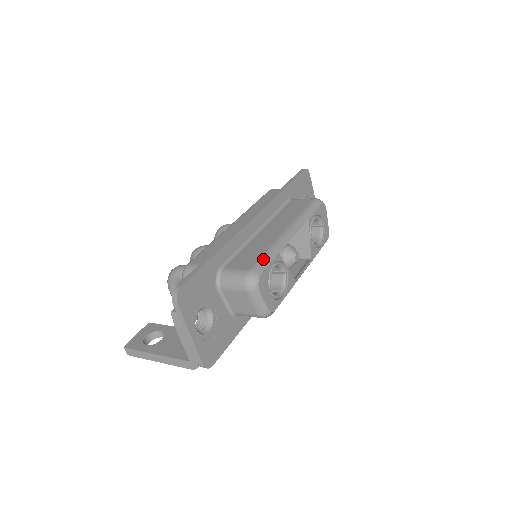
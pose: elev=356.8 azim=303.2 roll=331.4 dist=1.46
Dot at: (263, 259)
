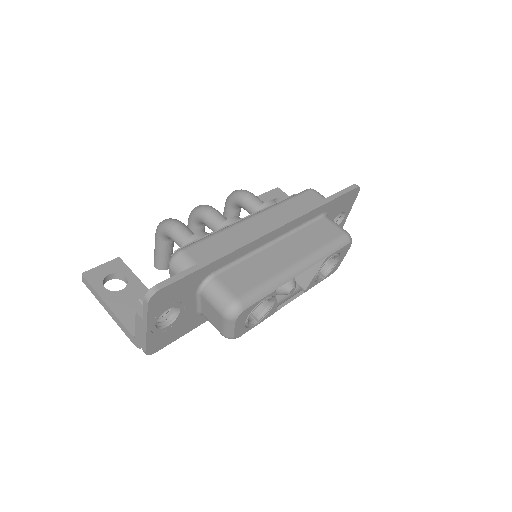
Dot at: (257, 291)
